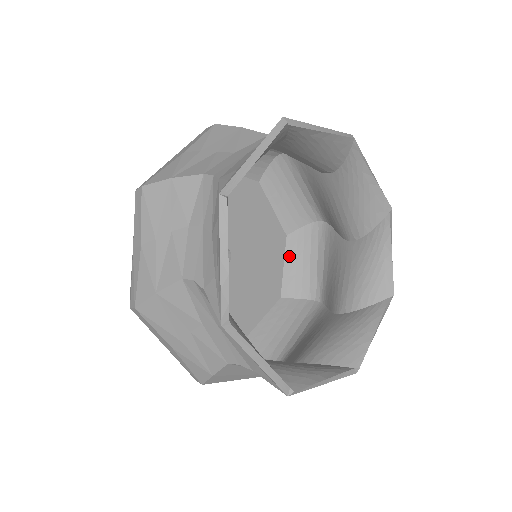
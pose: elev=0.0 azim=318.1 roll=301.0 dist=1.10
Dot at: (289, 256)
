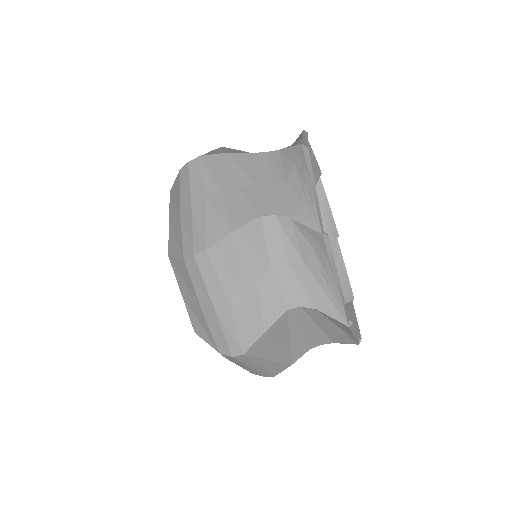
Dot at: occluded
